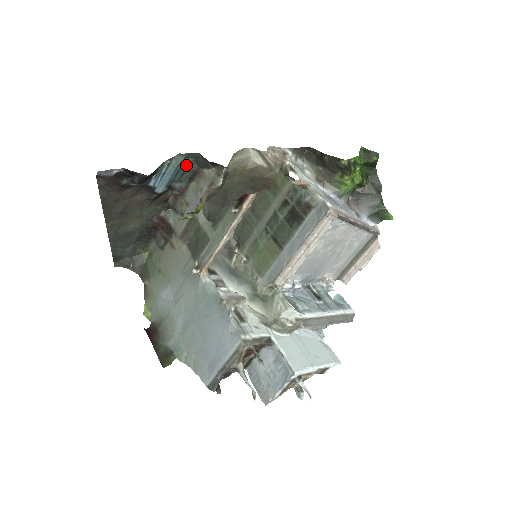
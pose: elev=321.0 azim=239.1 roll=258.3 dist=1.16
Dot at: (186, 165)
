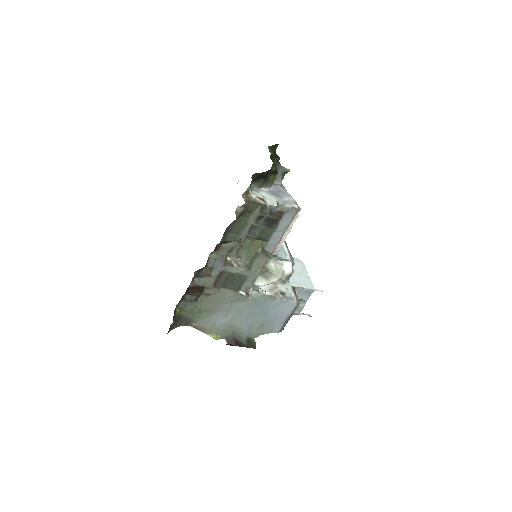
Dot at: occluded
